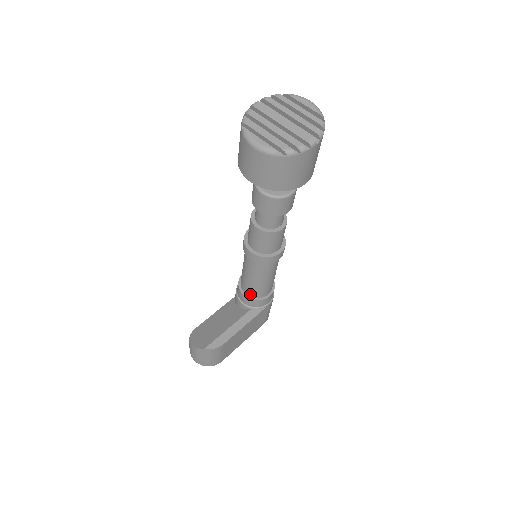
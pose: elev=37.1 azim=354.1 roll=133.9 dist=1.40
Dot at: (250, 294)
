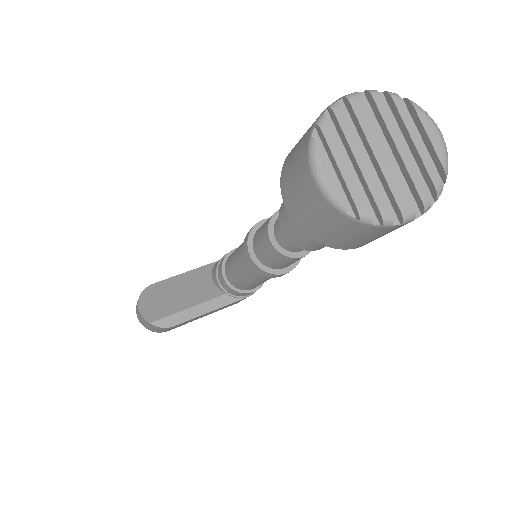
Dot at: (231, 281)
